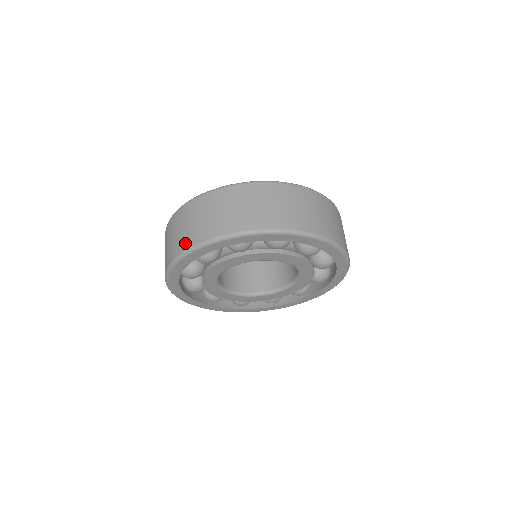
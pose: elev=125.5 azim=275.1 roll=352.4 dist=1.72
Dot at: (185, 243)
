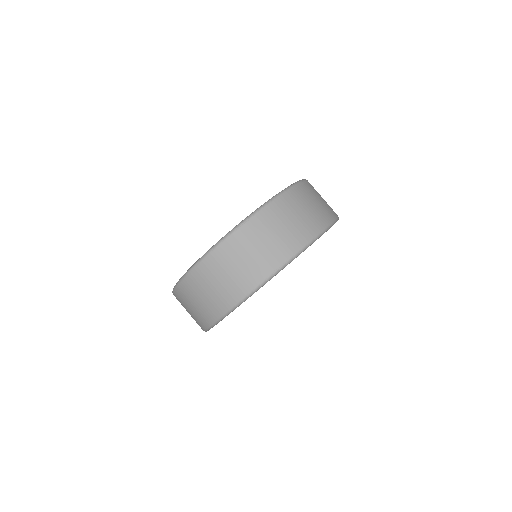
Dot at: (240, 290)
